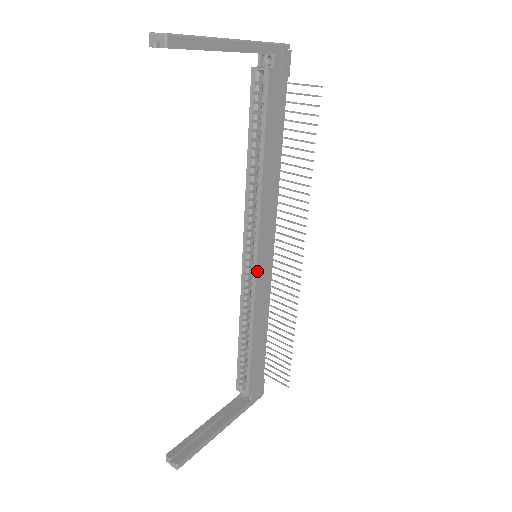
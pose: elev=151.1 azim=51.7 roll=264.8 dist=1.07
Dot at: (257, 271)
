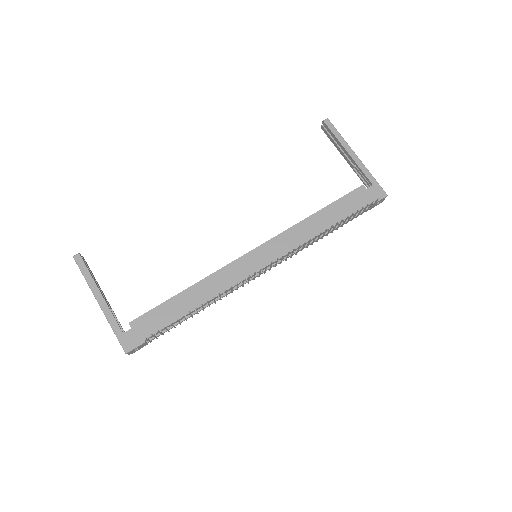
Dot at: (245, 256)
